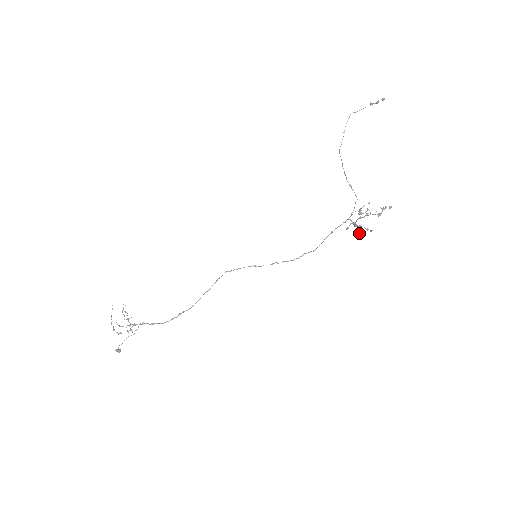
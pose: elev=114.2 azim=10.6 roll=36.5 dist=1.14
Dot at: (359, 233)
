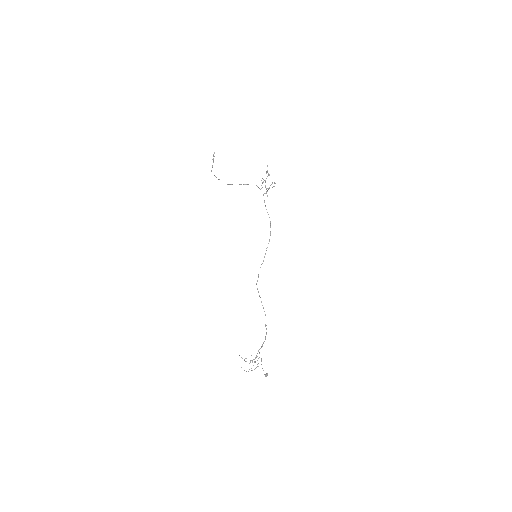
Dot at: occluded
